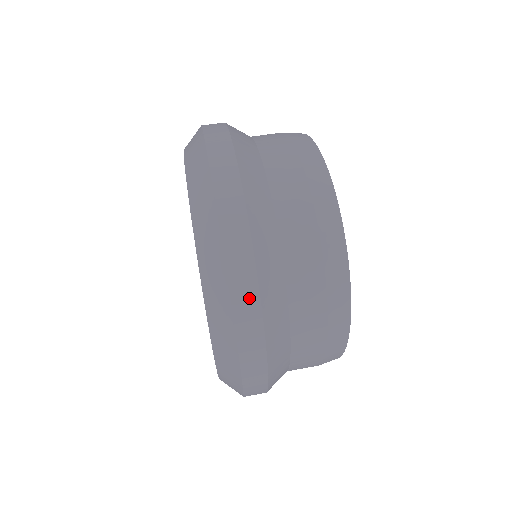
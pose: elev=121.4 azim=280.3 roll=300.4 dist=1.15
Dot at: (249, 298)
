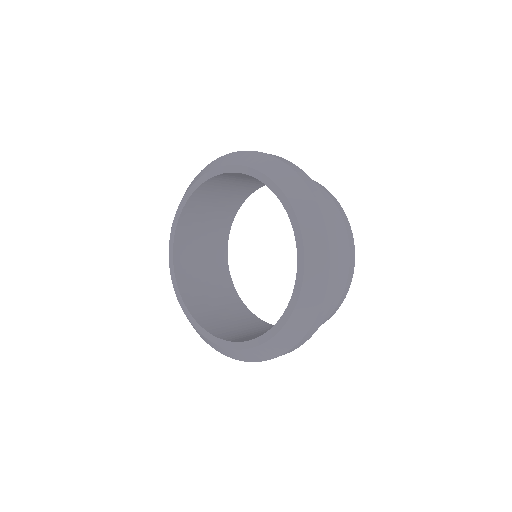
Dot at: occluded
